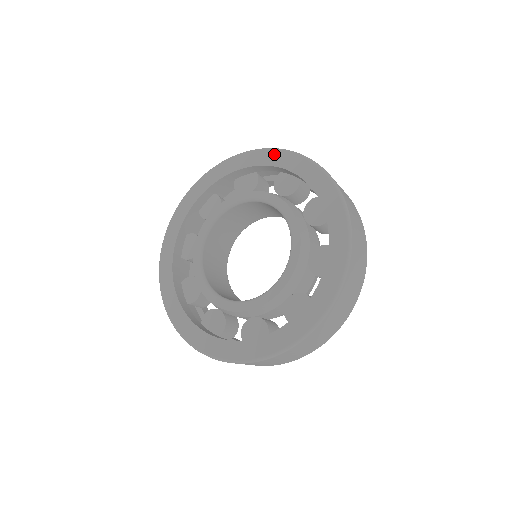
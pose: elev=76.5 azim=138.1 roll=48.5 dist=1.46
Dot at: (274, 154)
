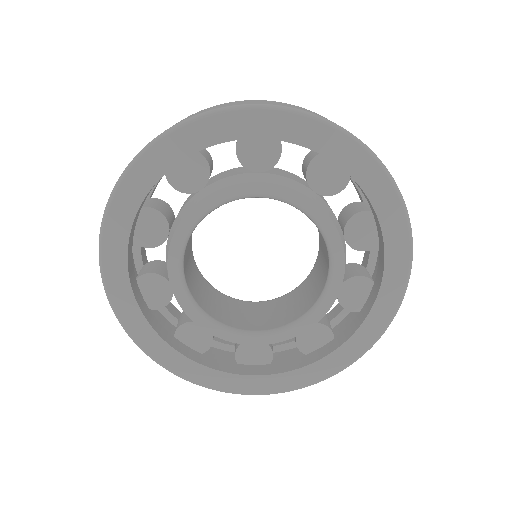
Dot at: (393, 202)
